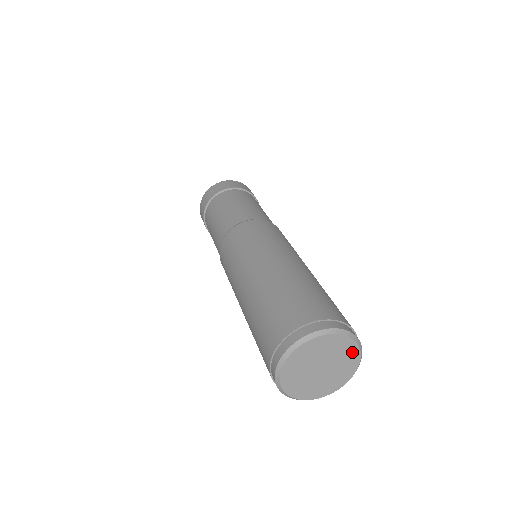
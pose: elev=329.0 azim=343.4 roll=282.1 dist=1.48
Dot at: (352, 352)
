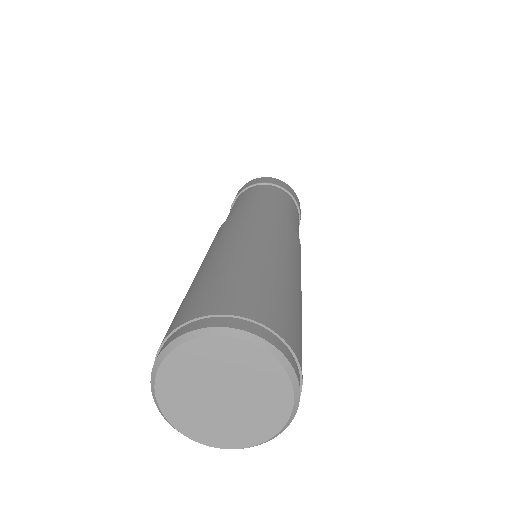
Dot at: (235, 350)
